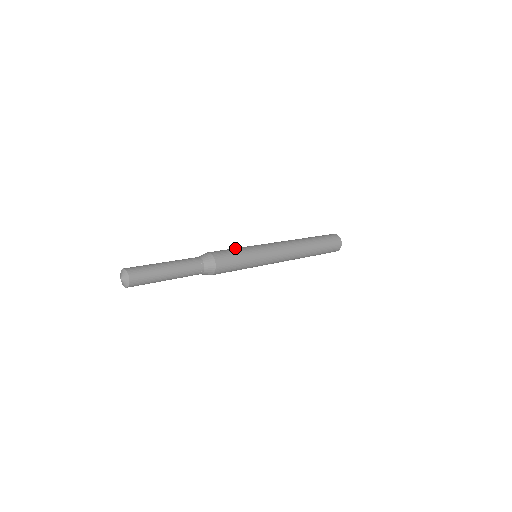
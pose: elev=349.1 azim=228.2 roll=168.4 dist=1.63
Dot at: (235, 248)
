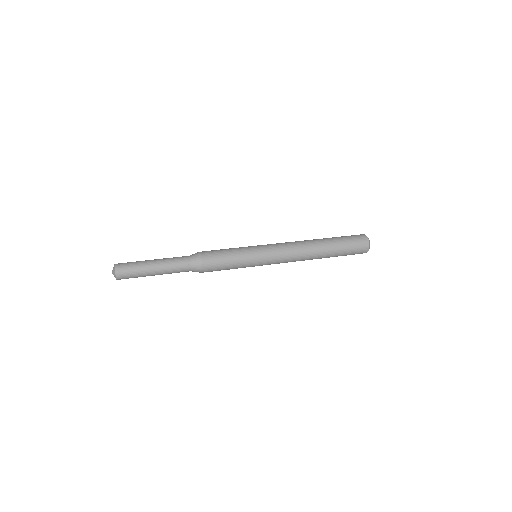
Dot at: (230, 248)
